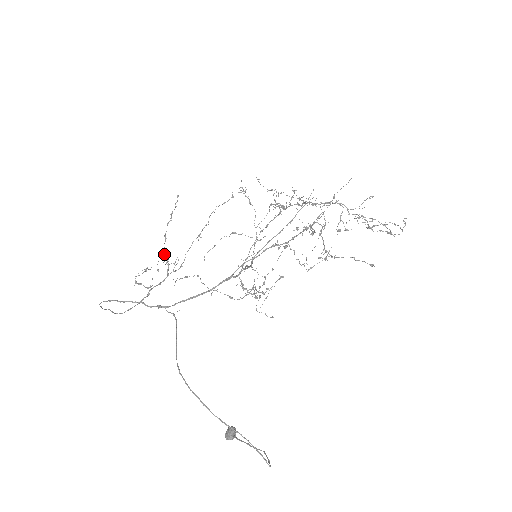
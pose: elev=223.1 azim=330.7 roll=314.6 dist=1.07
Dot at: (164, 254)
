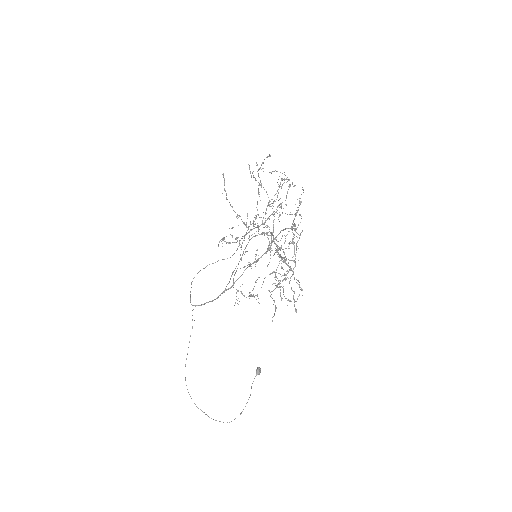
Dot at: occluded
